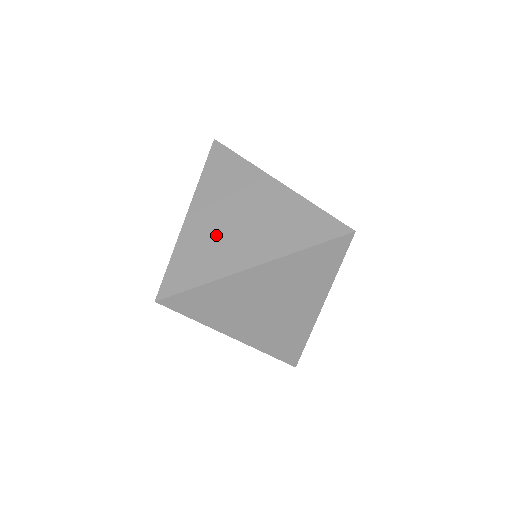
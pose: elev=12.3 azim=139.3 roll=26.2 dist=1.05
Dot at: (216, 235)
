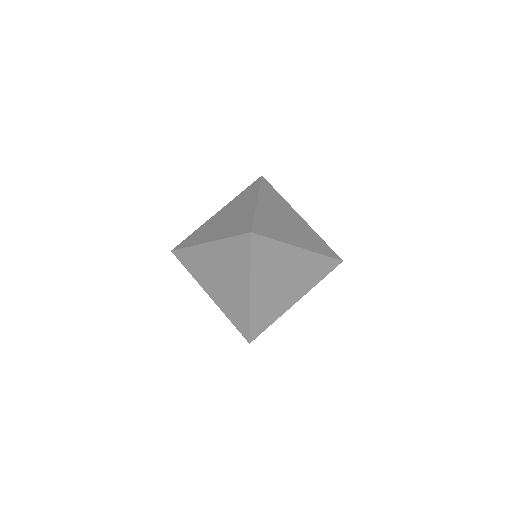
Dot at: (273, 297)
